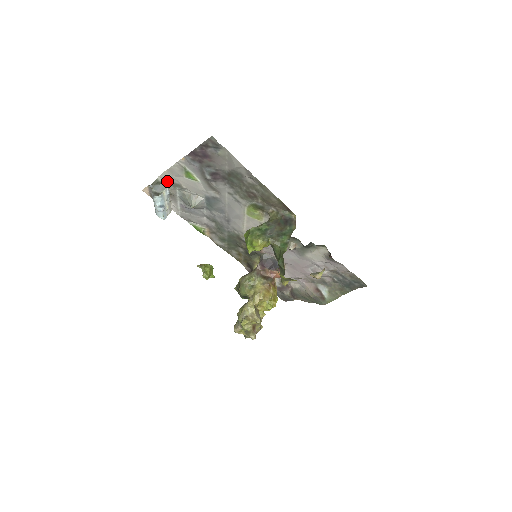
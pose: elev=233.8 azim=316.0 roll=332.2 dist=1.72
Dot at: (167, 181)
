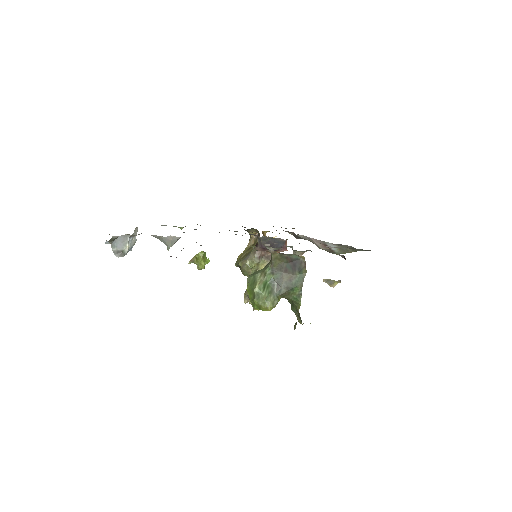
Dot at: (126, 234)
